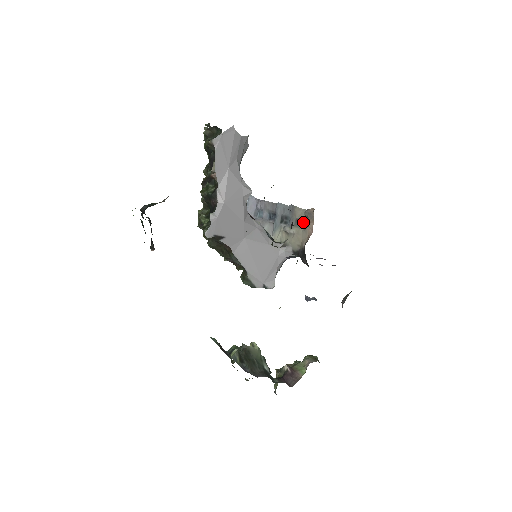
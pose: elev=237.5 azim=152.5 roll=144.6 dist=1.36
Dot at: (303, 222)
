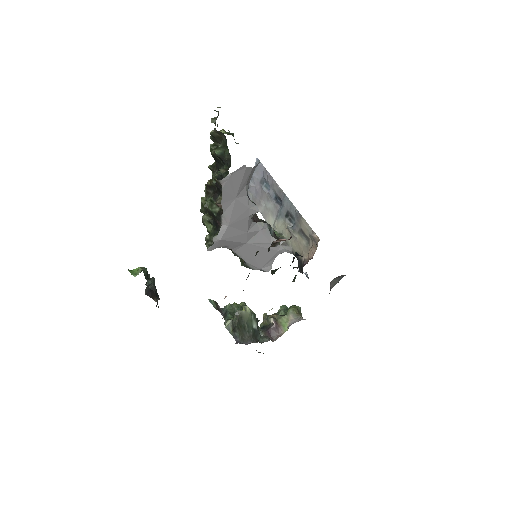
Dot at: (307, 237)
